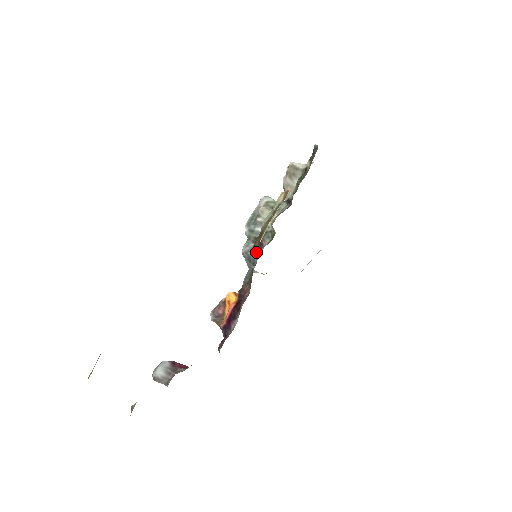
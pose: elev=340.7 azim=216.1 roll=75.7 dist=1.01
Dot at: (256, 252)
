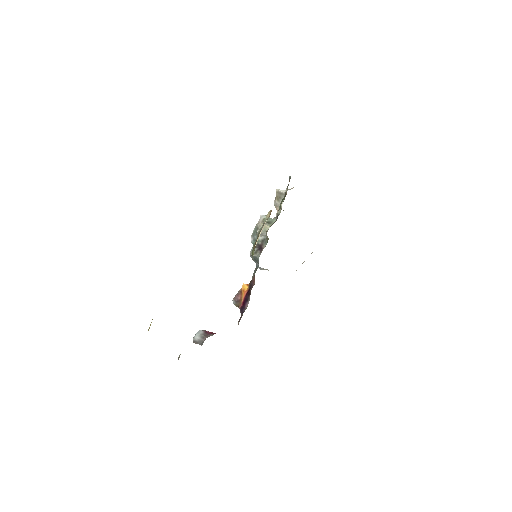
Dot at: (258, 254)
